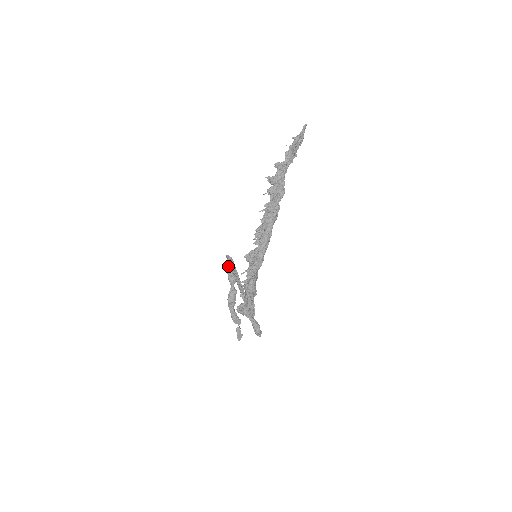
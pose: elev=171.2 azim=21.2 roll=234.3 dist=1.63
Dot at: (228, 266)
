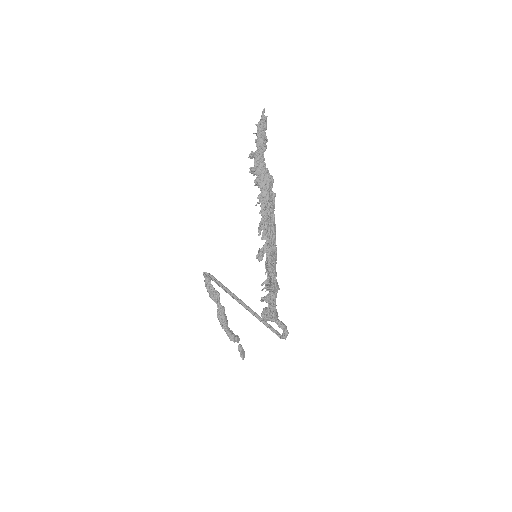
Dot at: (207, 284)
